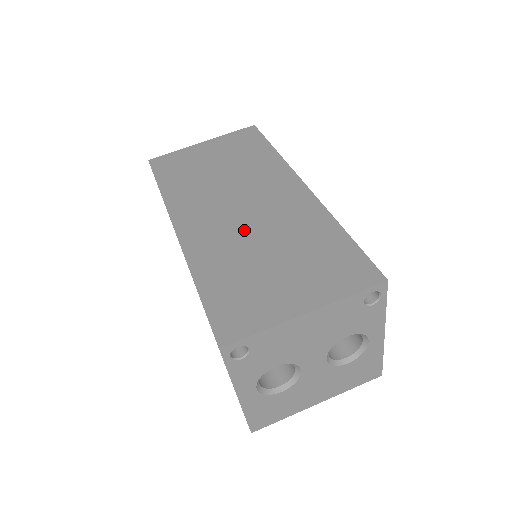
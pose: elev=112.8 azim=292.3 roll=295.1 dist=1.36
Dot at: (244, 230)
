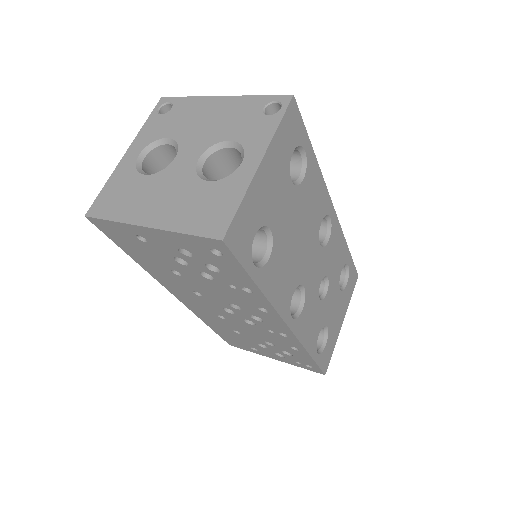
Dot at: occluded
